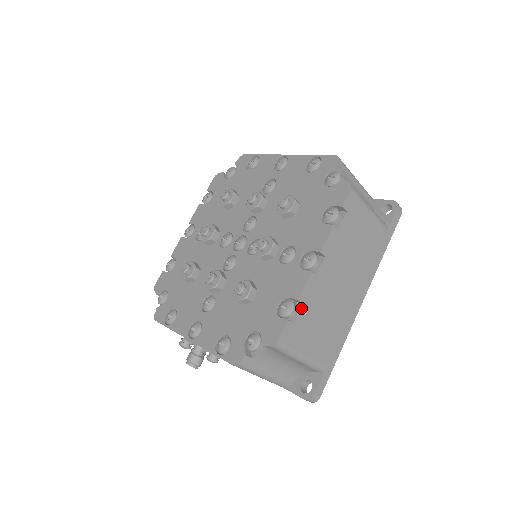
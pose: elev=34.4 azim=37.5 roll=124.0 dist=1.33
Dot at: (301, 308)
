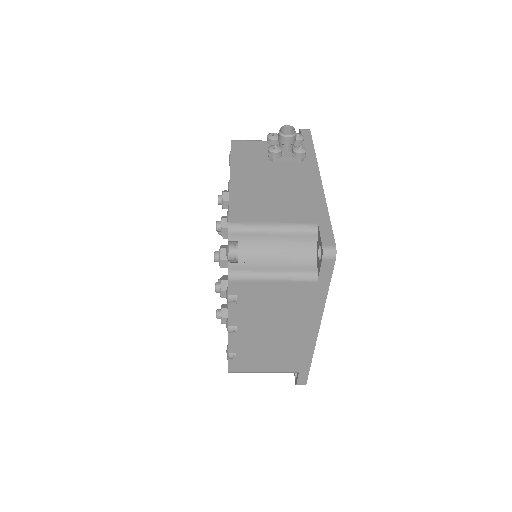
Dot at: (236, 354)
